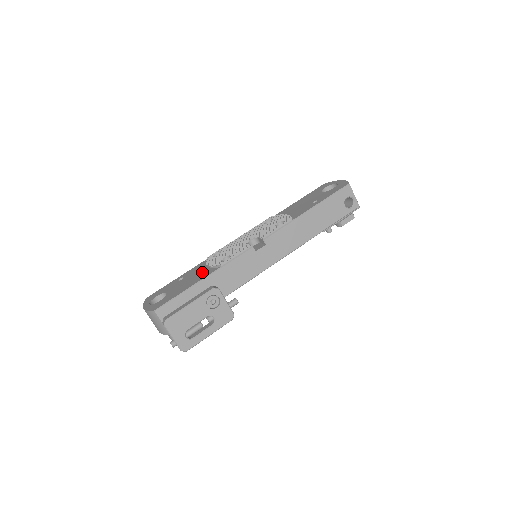
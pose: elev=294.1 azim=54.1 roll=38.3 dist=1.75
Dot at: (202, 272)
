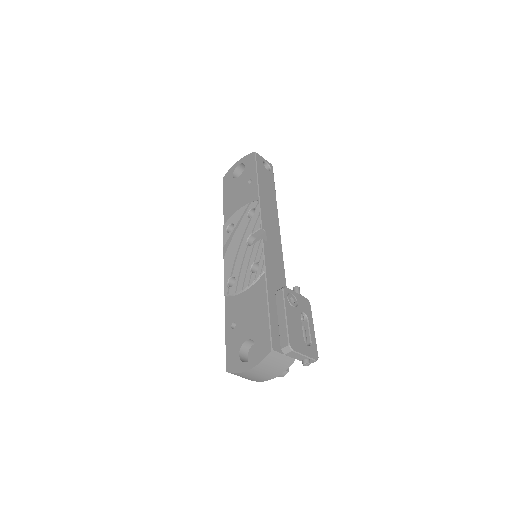
Dot at: (250, 296)
